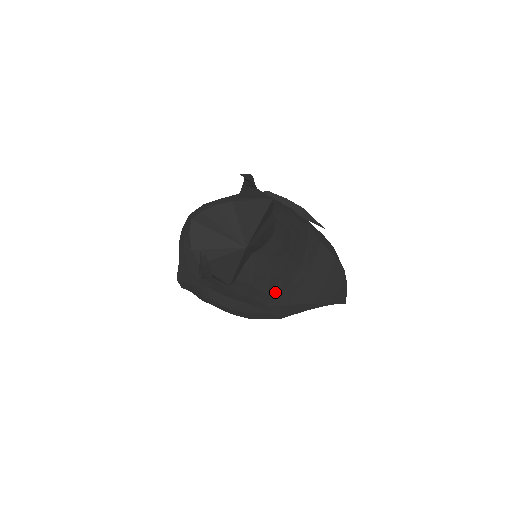
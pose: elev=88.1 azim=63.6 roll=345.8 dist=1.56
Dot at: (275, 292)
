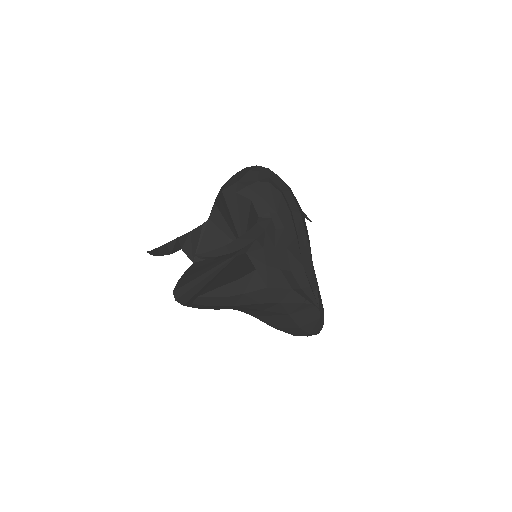
Dot at: occluded
